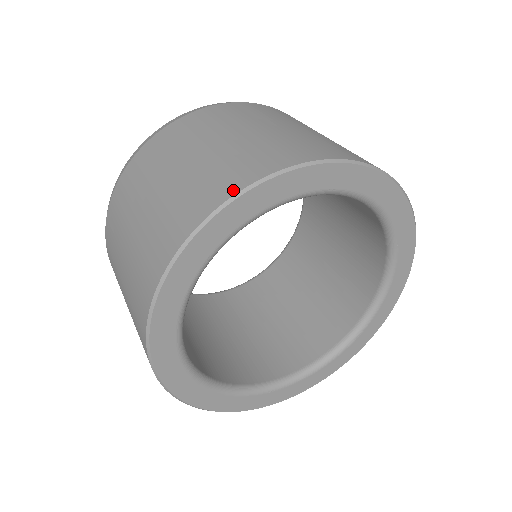
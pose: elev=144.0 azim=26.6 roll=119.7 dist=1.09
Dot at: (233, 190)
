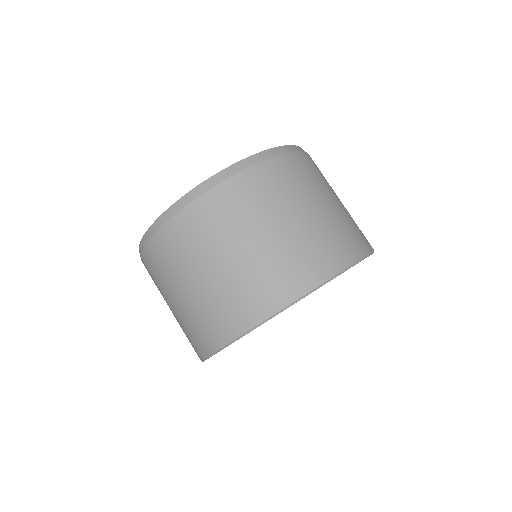
Dot at: (207, 352)
